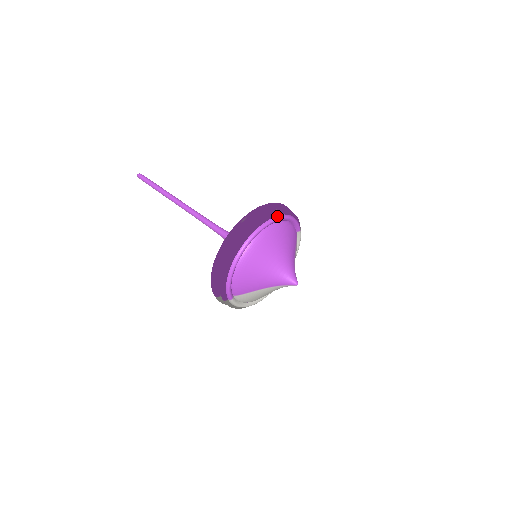
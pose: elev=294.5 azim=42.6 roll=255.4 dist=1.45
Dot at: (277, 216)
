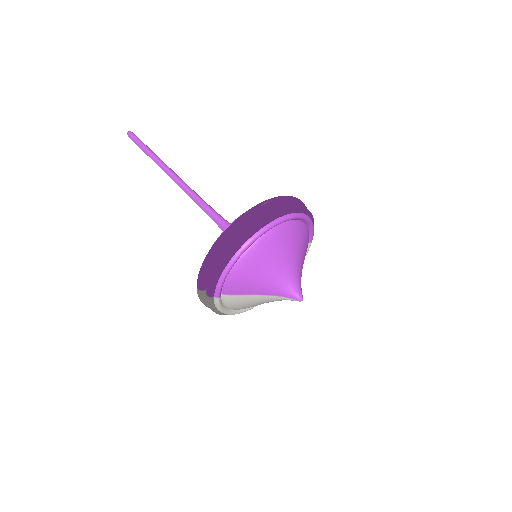
Dot at: (301, 213)
